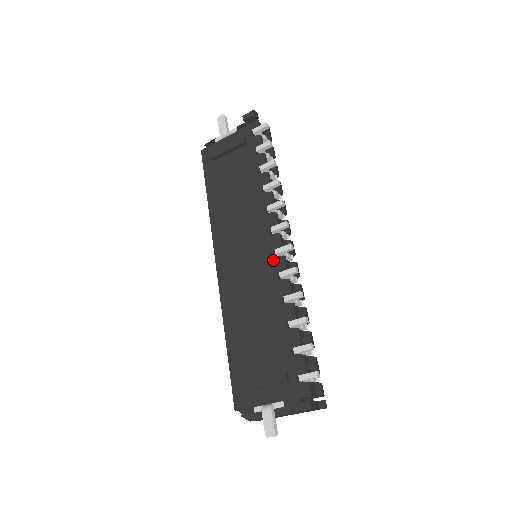
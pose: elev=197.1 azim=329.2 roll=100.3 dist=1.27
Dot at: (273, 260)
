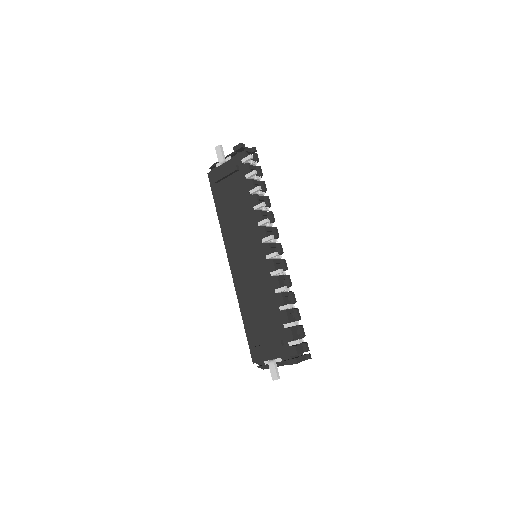
Dot at: (266, 262)
